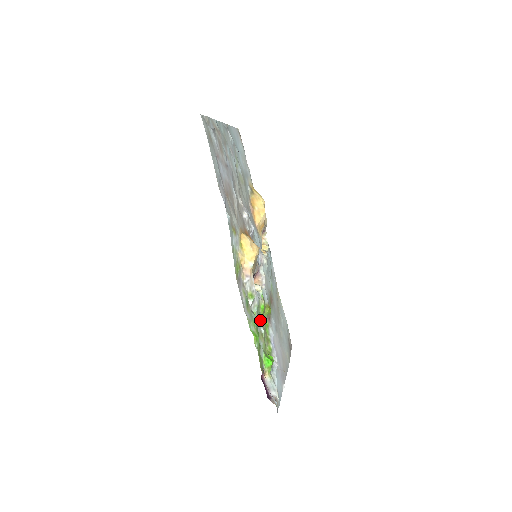
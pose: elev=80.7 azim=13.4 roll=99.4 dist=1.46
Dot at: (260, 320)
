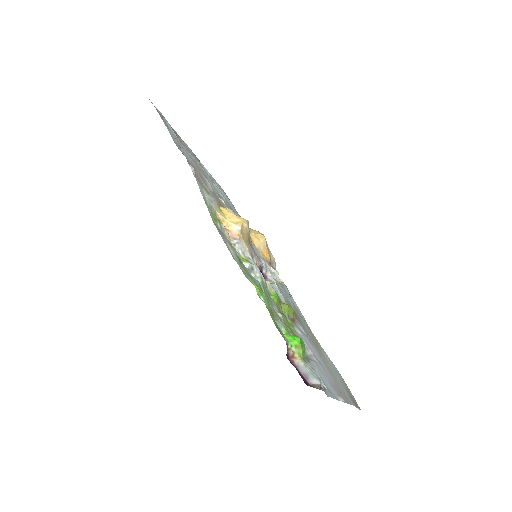
Dot at: (273, 306)
